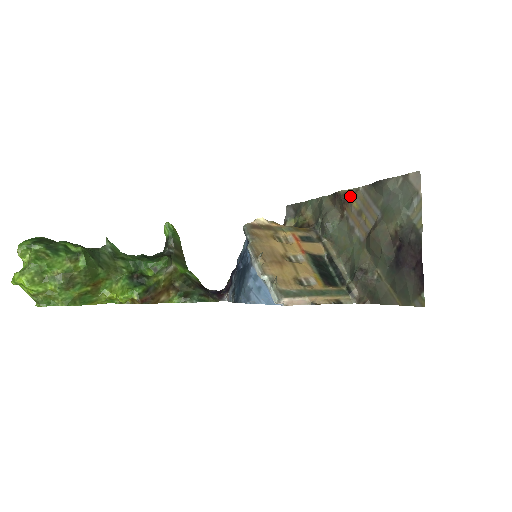
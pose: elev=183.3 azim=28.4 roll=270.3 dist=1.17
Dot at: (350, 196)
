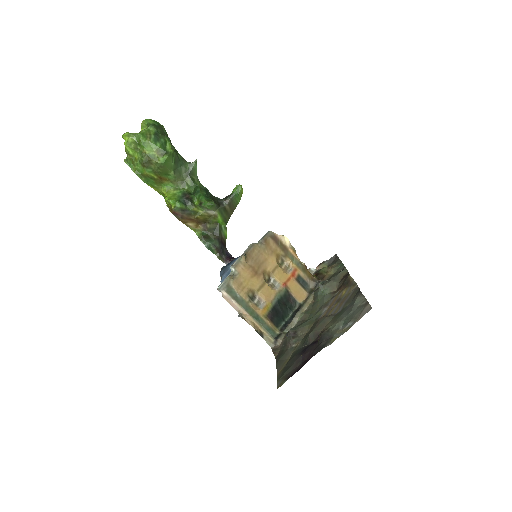
Dot at: (349, 284)
